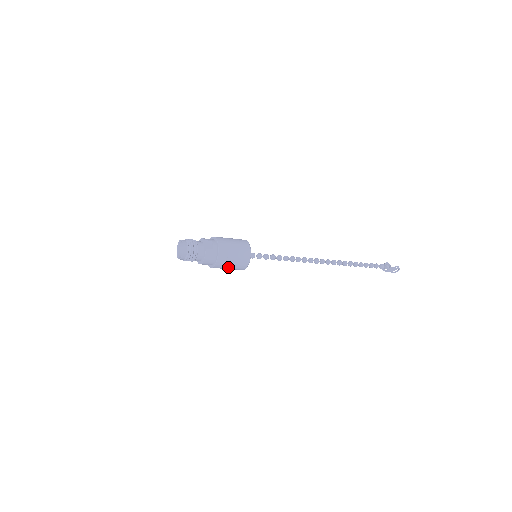
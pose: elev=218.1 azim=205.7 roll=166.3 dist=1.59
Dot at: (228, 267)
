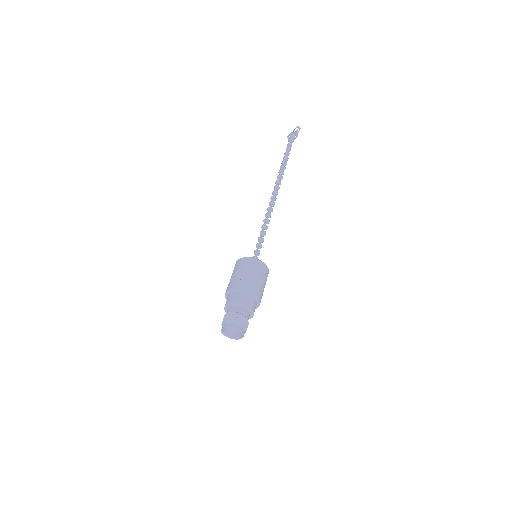
Dot at: occluded
